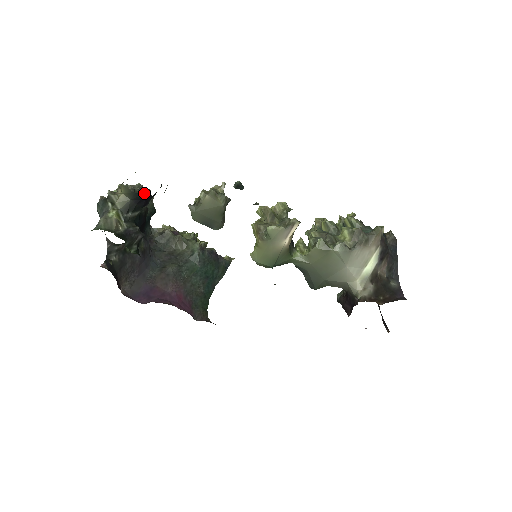
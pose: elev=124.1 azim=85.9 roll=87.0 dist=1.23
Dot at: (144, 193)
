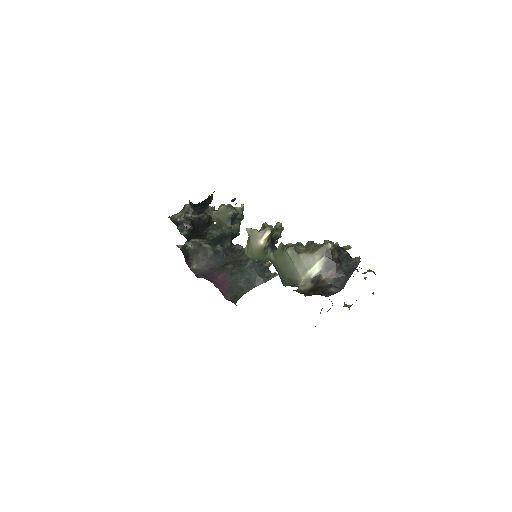
Dot at: occluded
